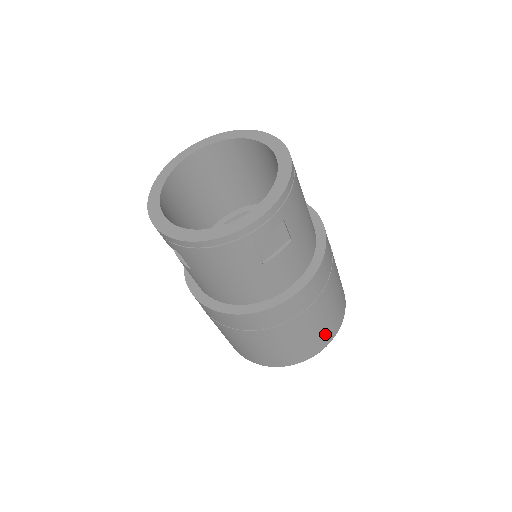
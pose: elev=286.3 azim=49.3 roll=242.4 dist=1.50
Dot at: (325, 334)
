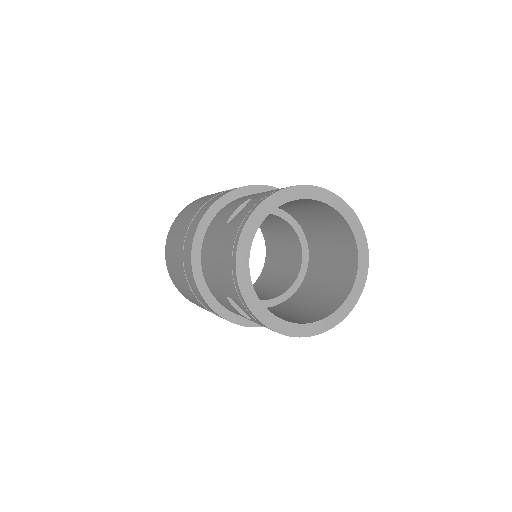
Dot at: occluded
